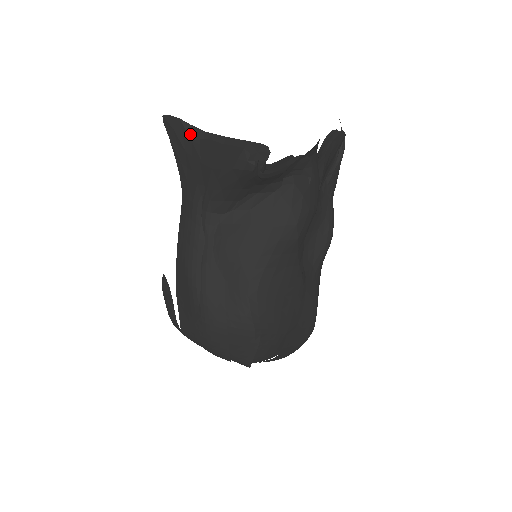
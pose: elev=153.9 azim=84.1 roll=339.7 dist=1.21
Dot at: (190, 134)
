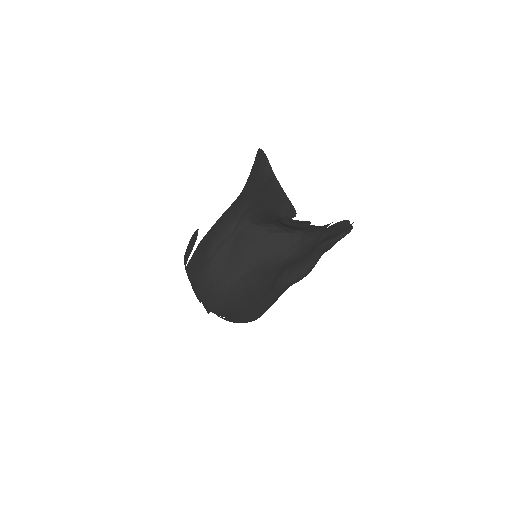
Dot at: (266, 169)
